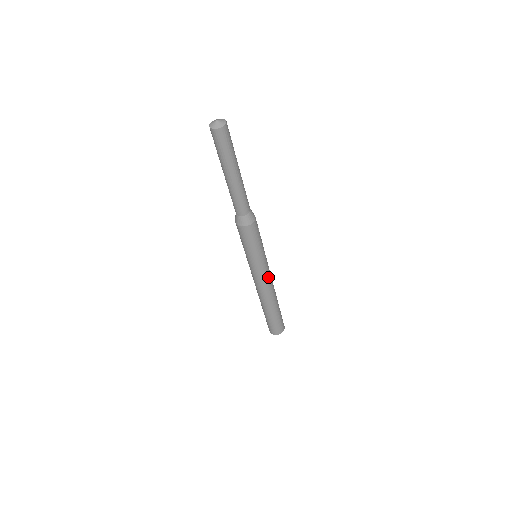
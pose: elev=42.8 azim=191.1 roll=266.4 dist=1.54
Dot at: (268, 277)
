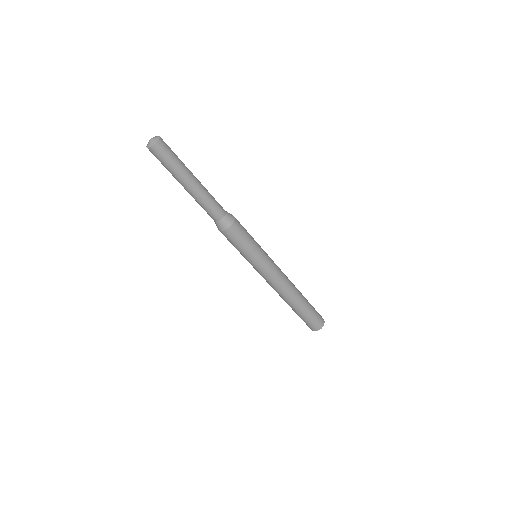
Dot at: (278, 271)
